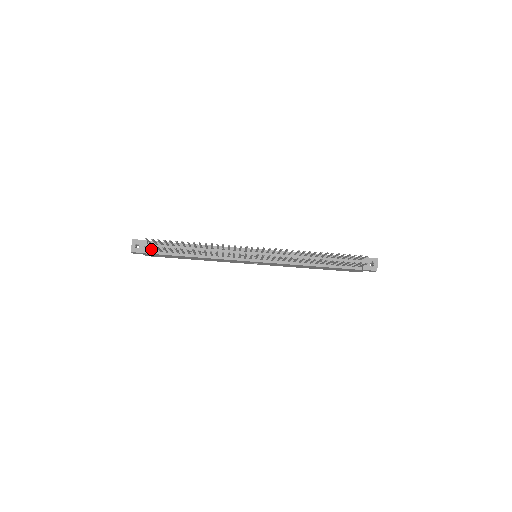
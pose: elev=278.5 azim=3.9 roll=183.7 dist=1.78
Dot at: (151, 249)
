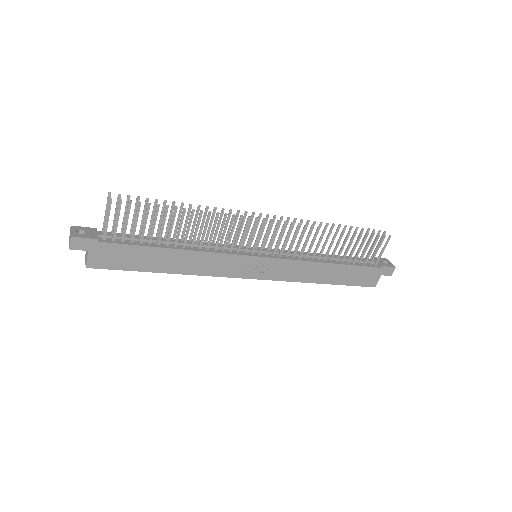
Dot at: (104, 238)
